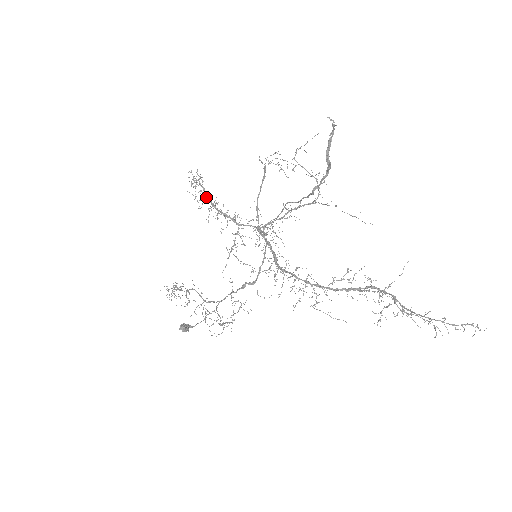
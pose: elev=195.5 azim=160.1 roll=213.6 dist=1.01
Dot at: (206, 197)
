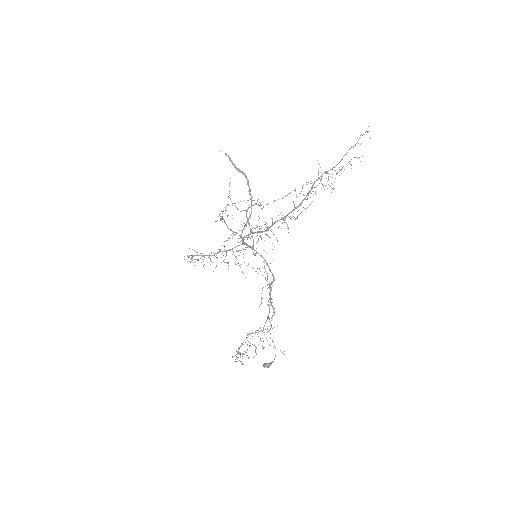
Dot at: (202, 256)
